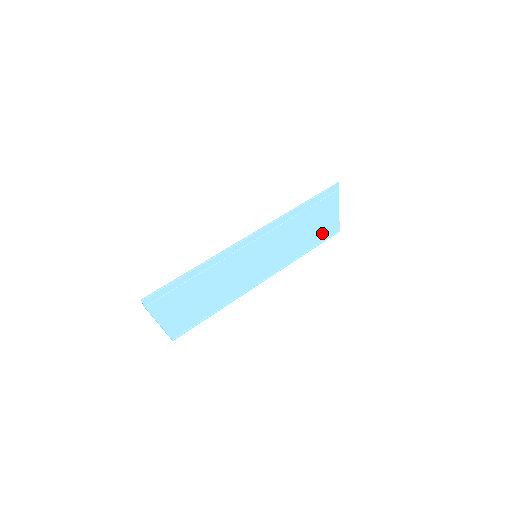
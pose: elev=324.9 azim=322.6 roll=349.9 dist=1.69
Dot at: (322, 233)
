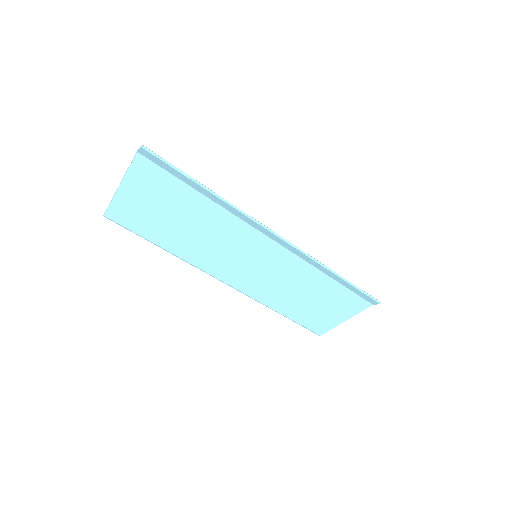
Dot at: (311, 318)
